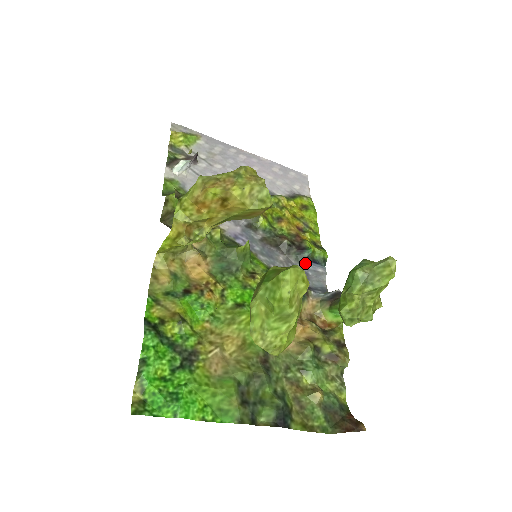
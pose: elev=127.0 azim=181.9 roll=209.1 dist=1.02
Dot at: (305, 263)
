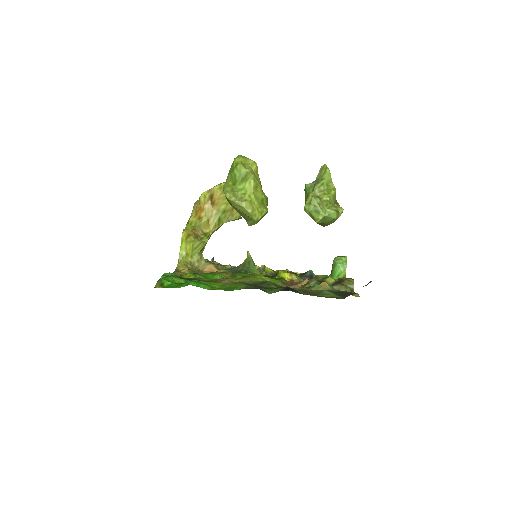
Dot at: occluded
